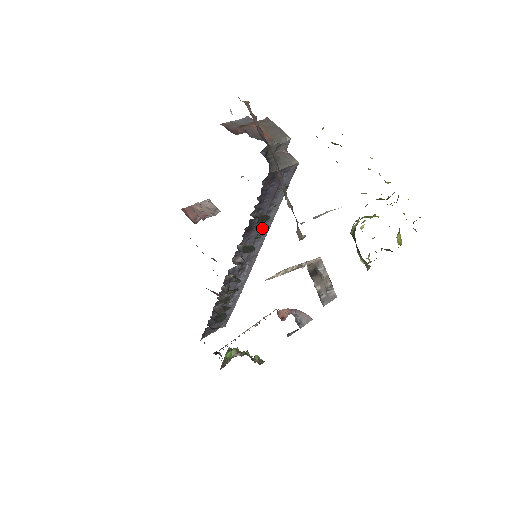
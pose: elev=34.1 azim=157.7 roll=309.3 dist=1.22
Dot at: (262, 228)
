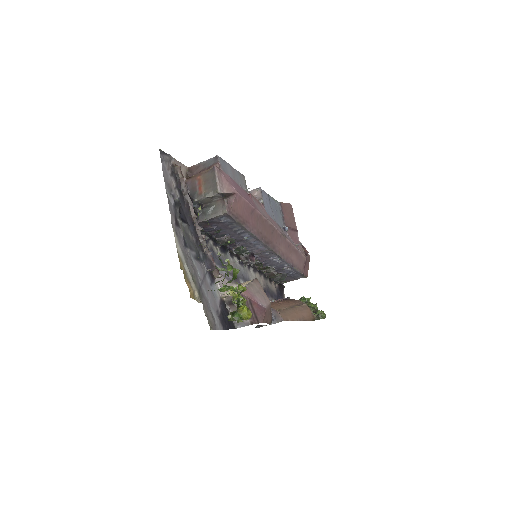
Dot at: (251, 239)
